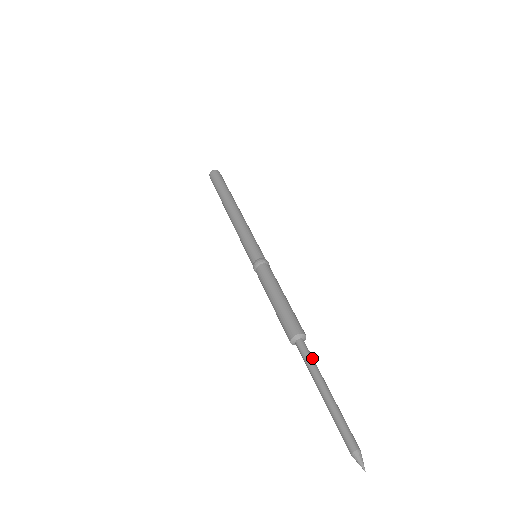
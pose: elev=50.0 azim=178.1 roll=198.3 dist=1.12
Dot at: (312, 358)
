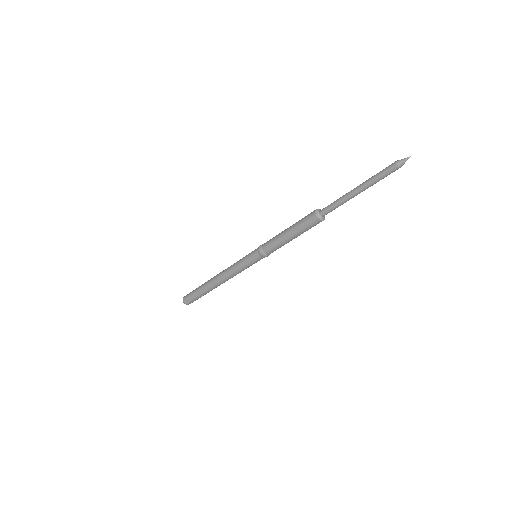
Dot at: (334, 202)
